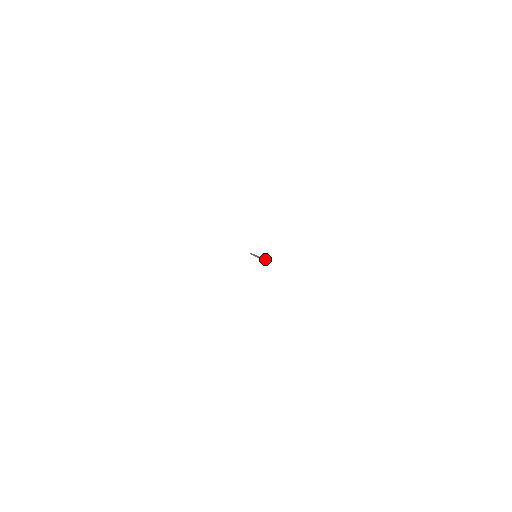
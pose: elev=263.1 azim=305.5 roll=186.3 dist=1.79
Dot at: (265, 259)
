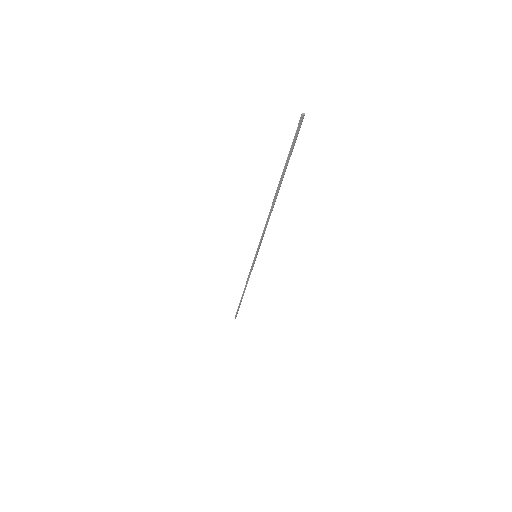
Dot at: occluded
